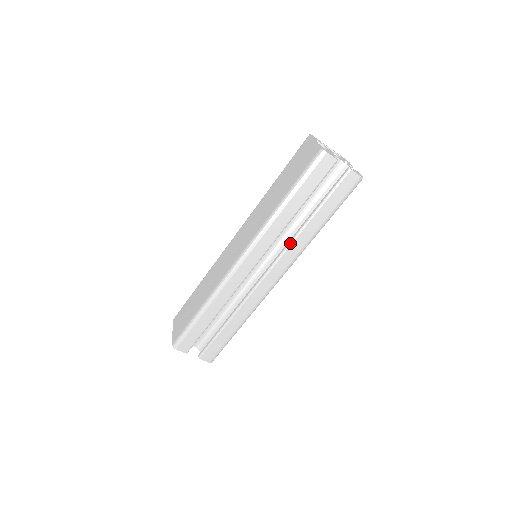
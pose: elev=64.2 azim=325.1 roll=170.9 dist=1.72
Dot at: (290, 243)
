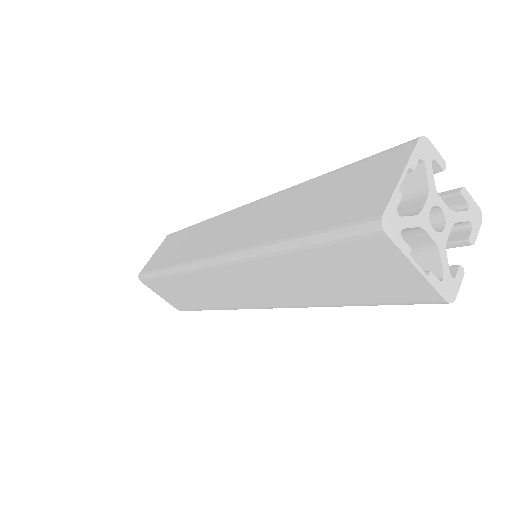
Dot at: occluded
